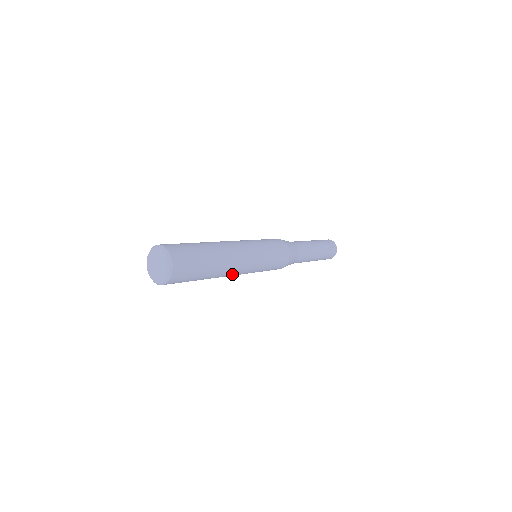
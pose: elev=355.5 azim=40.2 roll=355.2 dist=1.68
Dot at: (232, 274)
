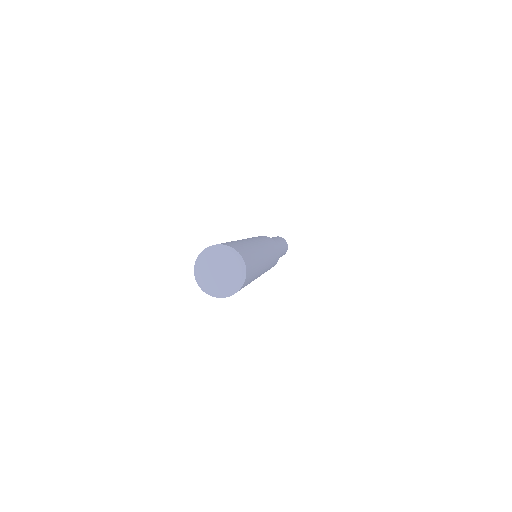
Dot at: (265, 268)
